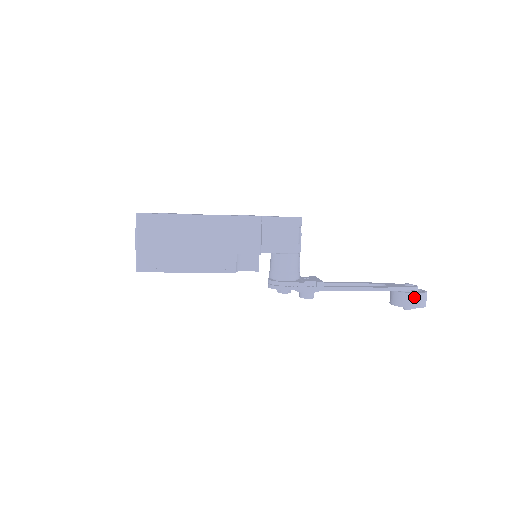
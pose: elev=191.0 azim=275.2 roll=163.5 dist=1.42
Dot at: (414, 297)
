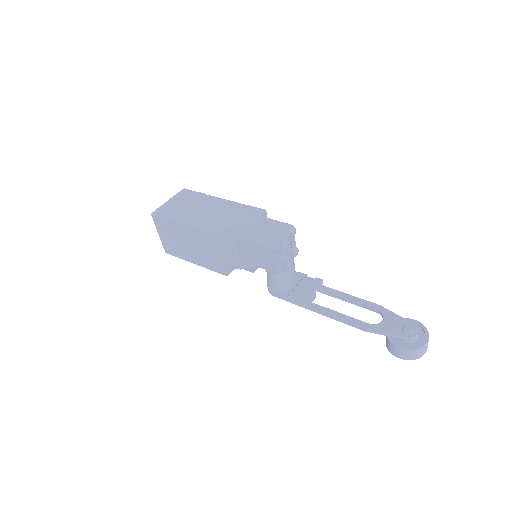
Dot at: (397, 350)
